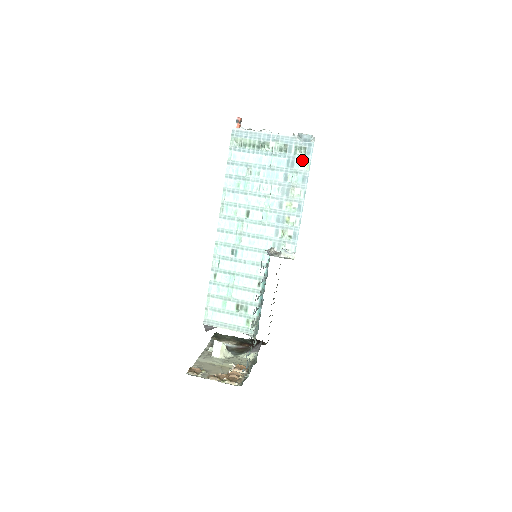
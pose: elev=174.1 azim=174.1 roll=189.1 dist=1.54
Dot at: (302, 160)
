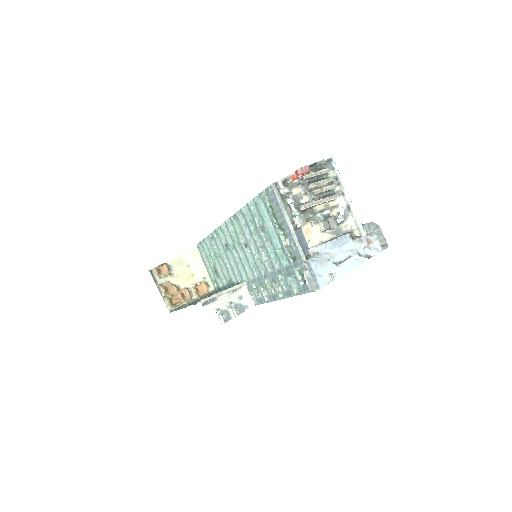
Dot at: (297, 284)
